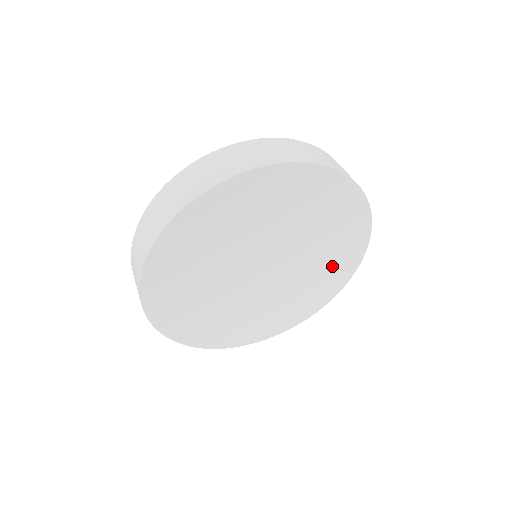
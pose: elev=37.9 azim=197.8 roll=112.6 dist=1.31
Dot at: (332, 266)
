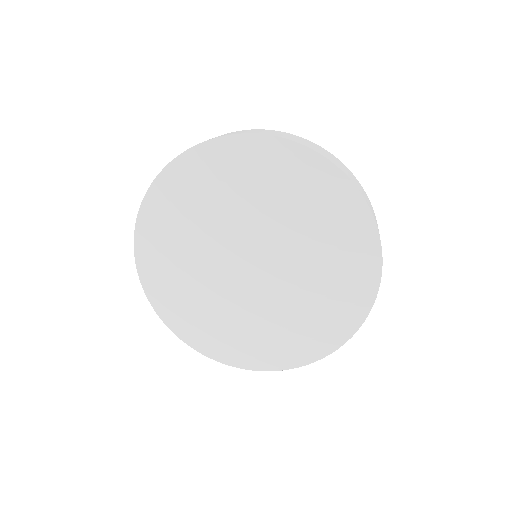
Dot at: (341, 252)
